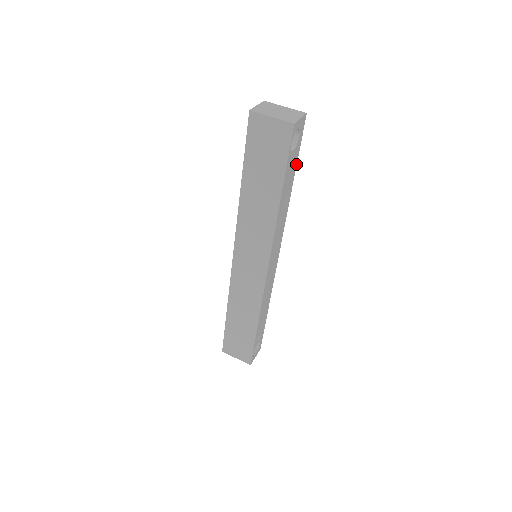
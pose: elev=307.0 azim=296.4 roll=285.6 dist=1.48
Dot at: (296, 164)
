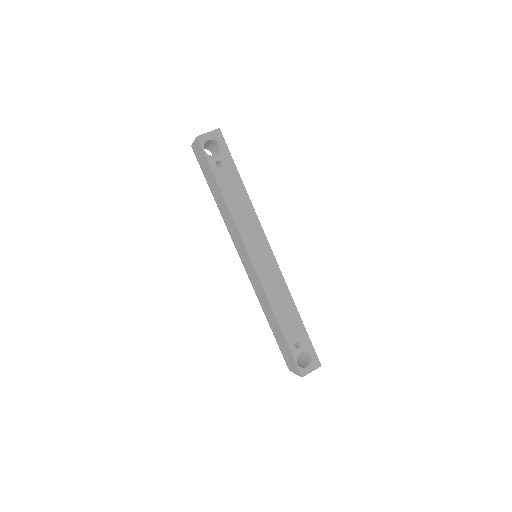
Dot at: (235, 167)
